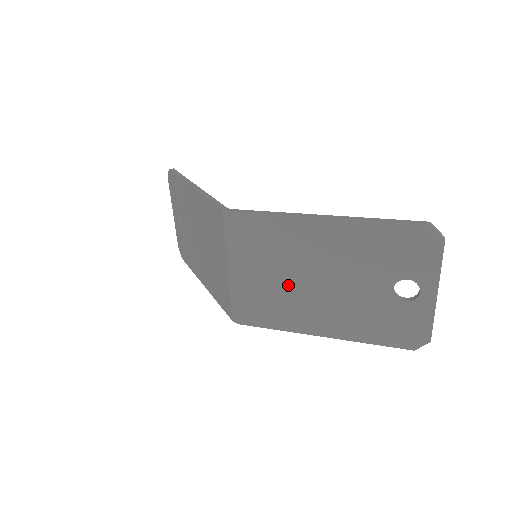
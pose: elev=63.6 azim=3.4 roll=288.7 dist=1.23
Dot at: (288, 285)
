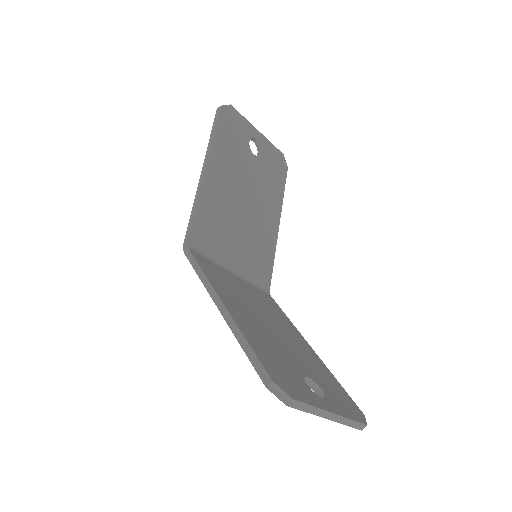
Dot at: occluded
